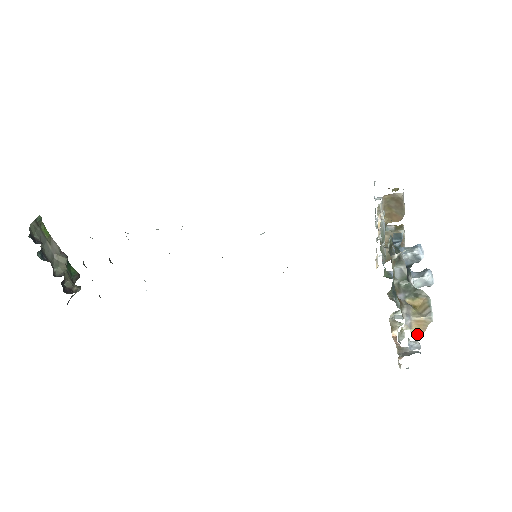
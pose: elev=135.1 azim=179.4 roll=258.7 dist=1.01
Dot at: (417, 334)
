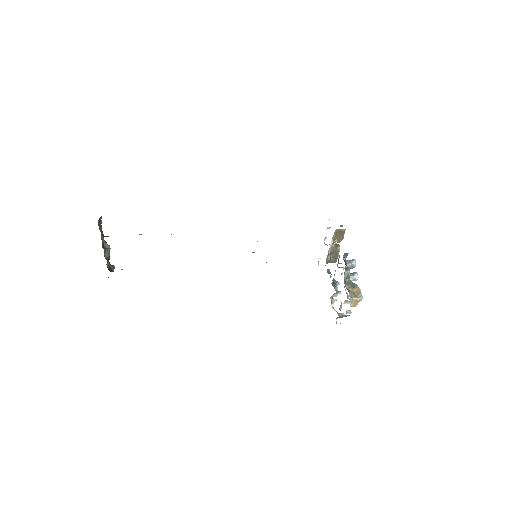
Dot at: (353, 306)
